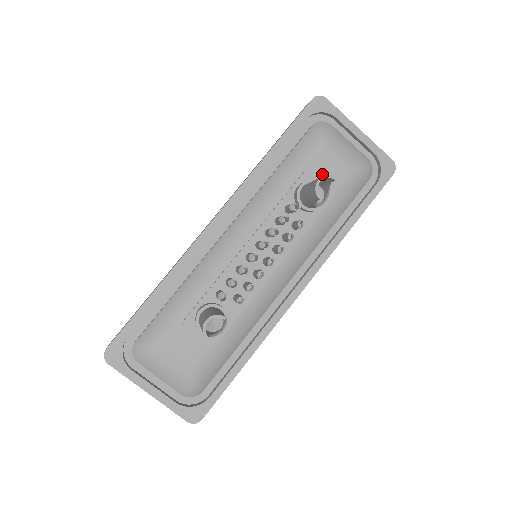
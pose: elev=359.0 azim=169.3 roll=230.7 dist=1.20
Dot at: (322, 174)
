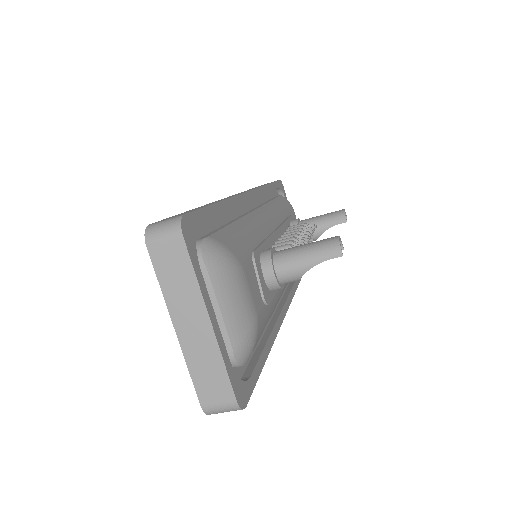
Dot at: occluded
